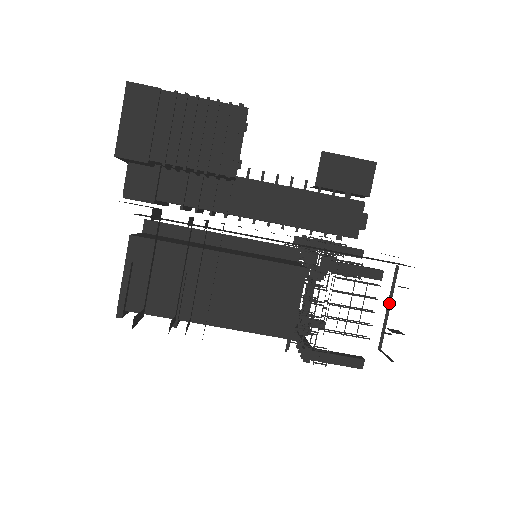
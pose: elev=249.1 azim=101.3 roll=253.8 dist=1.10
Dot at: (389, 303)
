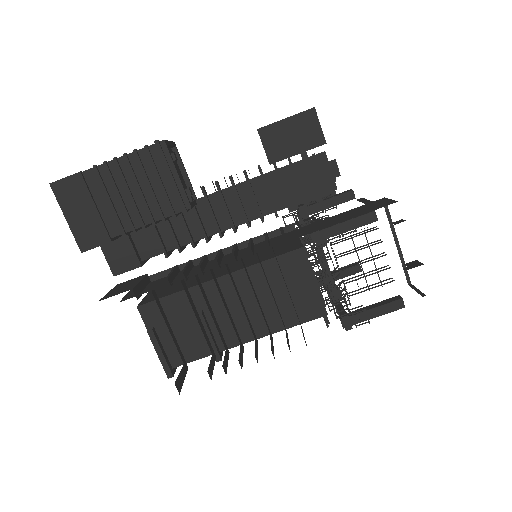
Dot at: (395, 239)
